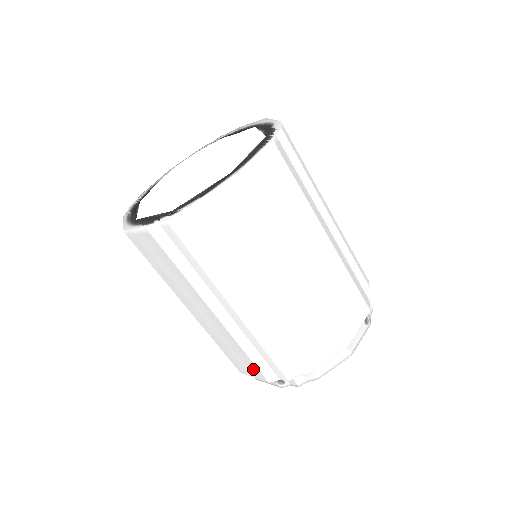
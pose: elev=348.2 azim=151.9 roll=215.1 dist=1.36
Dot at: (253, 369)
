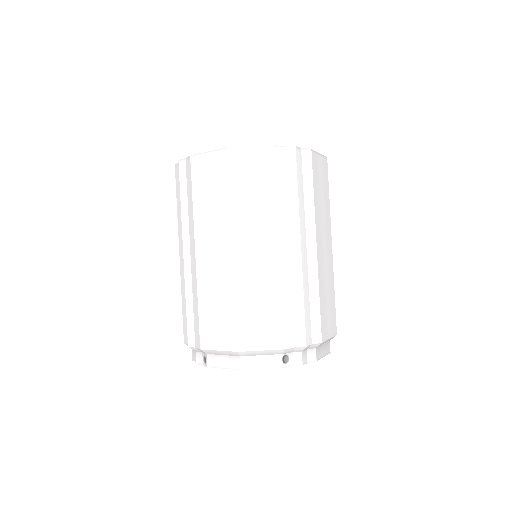
Dot at: (274, 331)
